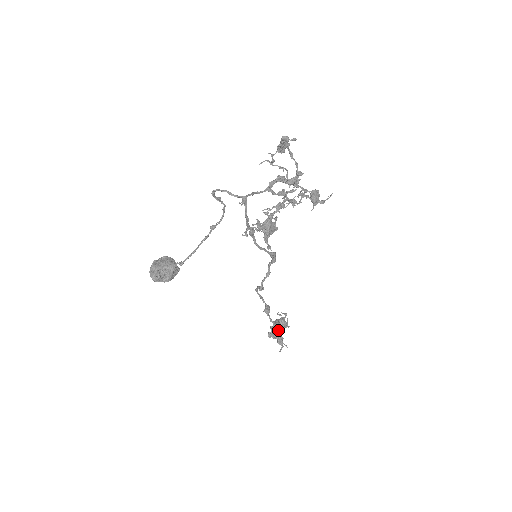
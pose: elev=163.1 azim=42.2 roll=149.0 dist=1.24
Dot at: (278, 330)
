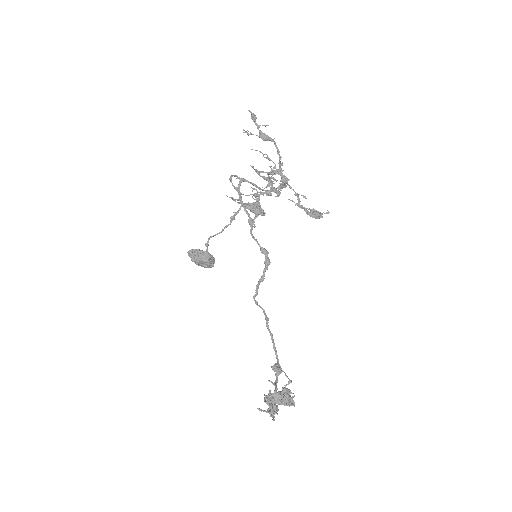
Dot at: (275, 395)
